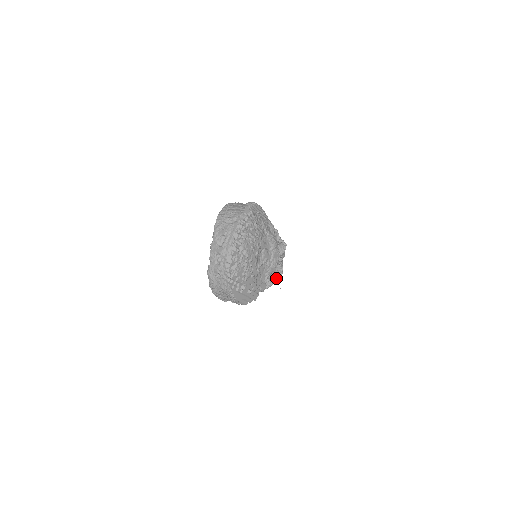
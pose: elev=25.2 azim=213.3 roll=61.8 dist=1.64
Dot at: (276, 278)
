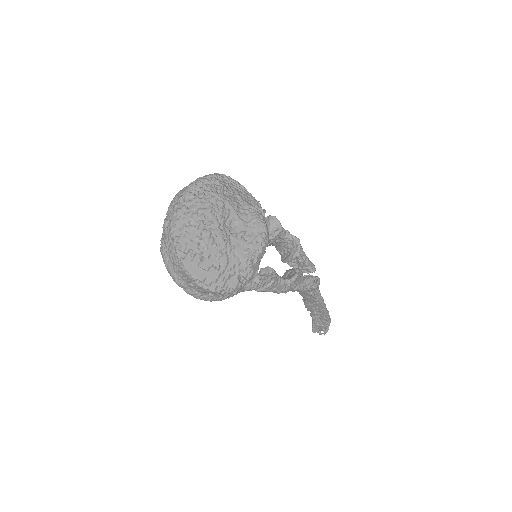
Dot at: (289, 282)
